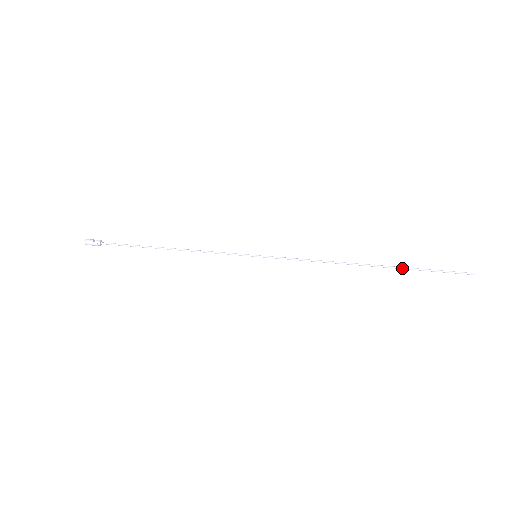
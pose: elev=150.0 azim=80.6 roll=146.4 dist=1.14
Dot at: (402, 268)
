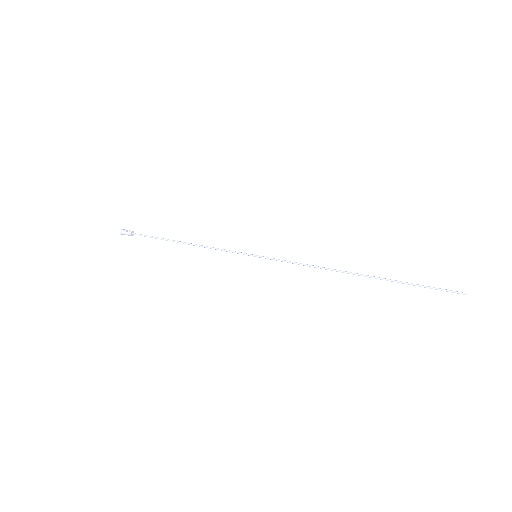
Dot at: (391, 280)
